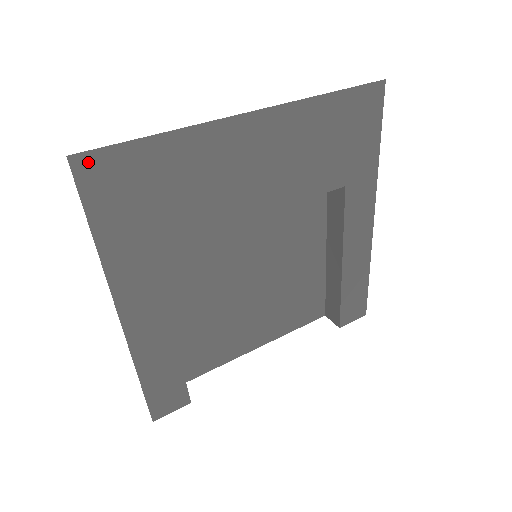
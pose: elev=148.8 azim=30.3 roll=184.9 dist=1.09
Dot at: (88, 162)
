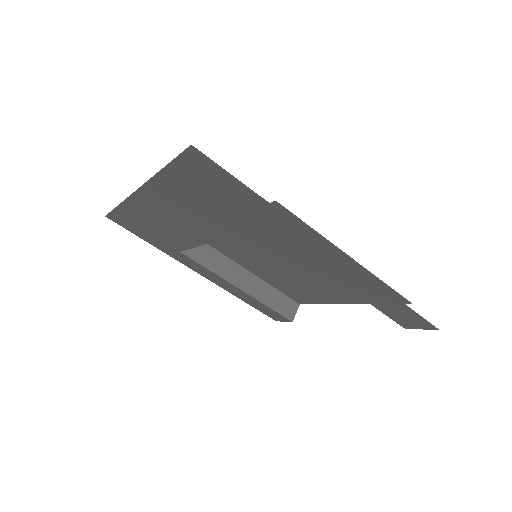
Dot at: (113, 218)
